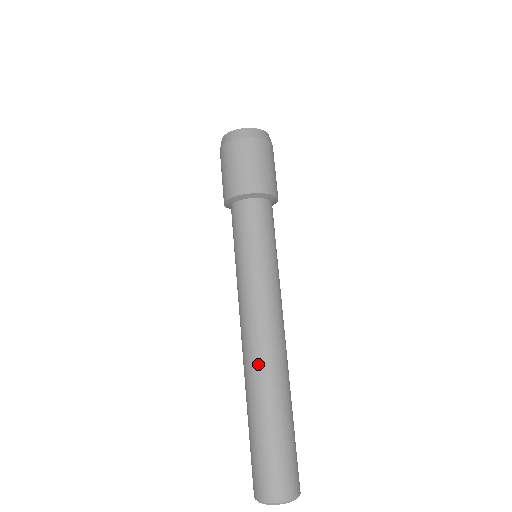
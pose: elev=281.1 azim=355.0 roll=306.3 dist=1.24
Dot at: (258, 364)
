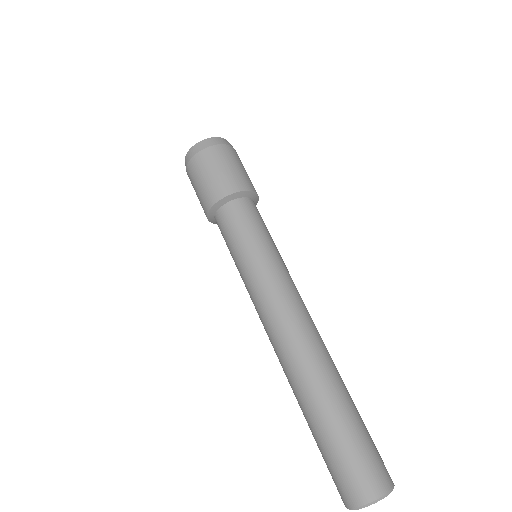
Dot at: (313, 350)
